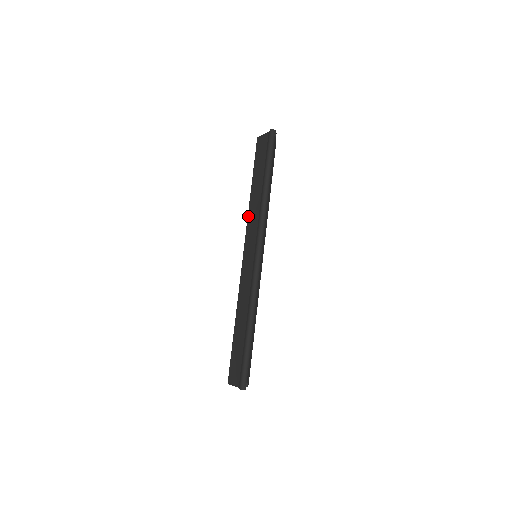
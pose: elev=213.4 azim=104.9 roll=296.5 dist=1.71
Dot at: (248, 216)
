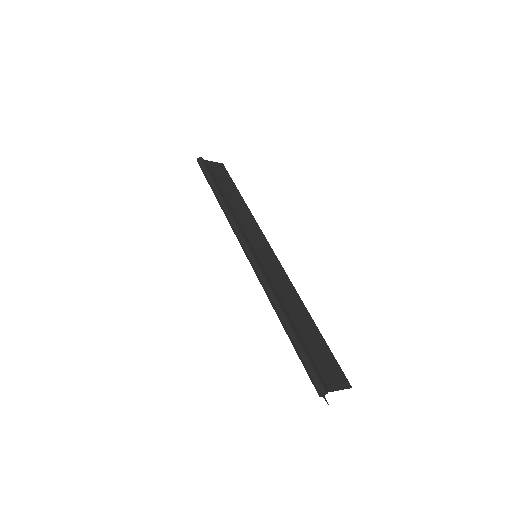
Dot at: occluded
